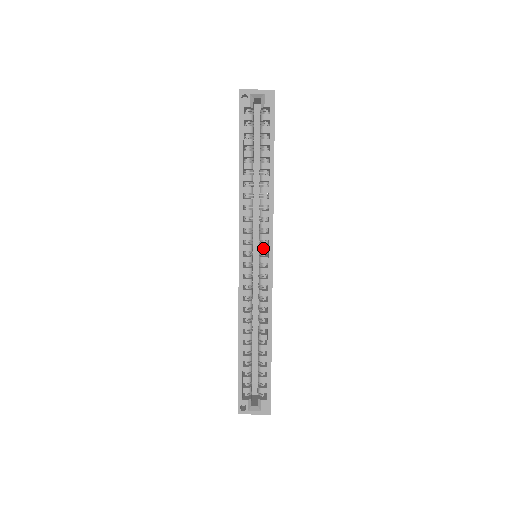
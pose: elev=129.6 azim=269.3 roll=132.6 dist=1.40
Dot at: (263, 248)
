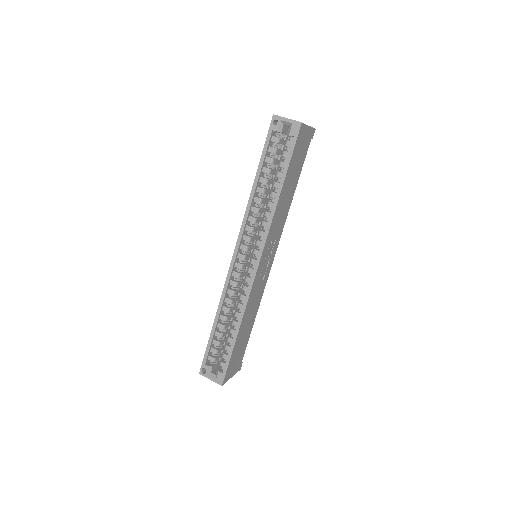
Dot at: (255, 252)
